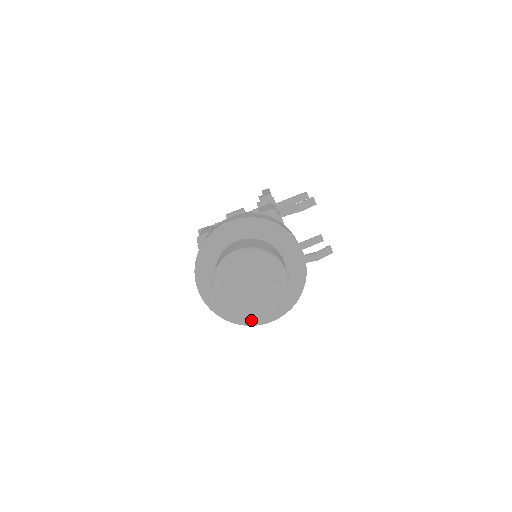
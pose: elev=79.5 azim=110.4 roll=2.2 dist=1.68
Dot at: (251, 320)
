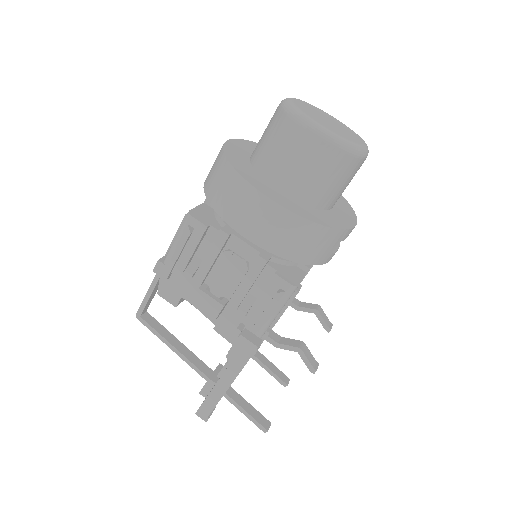
Dot at: (305, 117)
